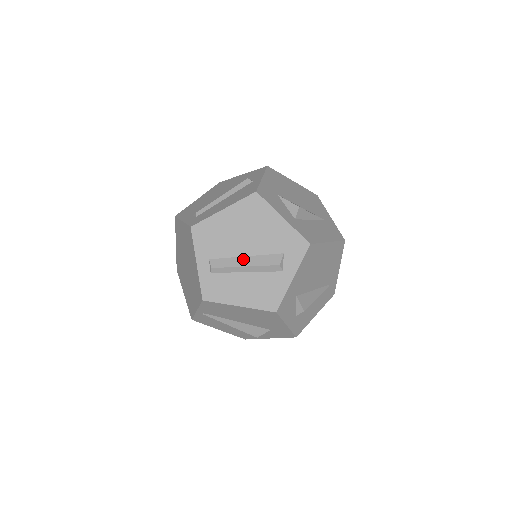
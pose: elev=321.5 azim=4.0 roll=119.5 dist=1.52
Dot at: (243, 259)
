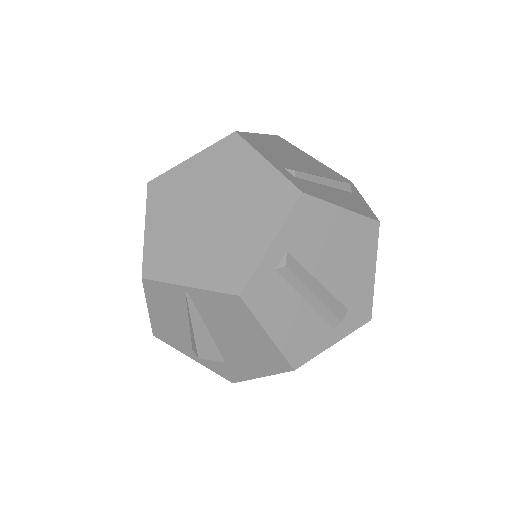
Dot at: (317, 284)
